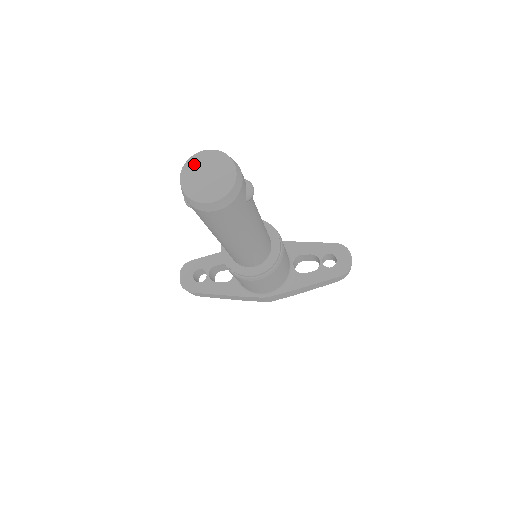
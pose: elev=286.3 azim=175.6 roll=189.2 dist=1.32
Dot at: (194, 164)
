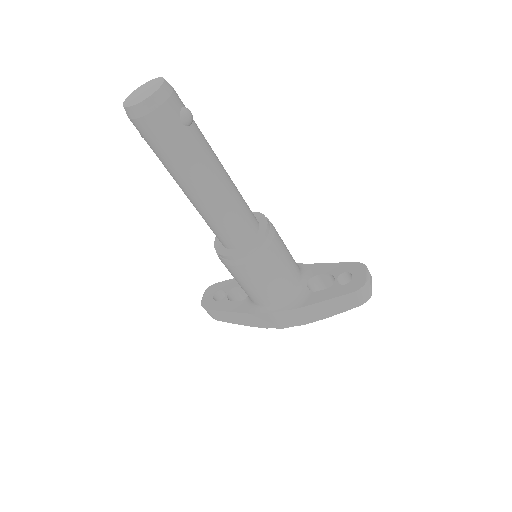
Dot at: (139, 89)
